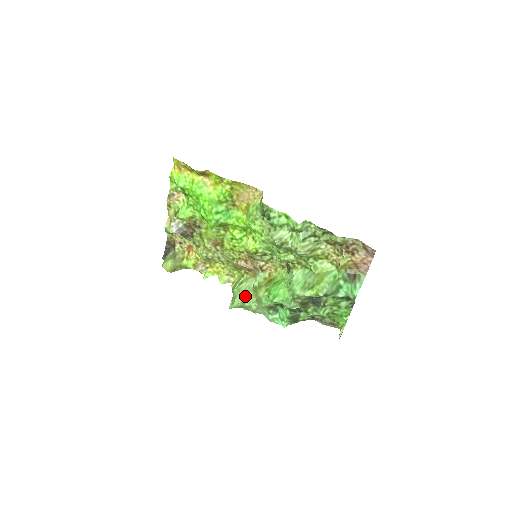
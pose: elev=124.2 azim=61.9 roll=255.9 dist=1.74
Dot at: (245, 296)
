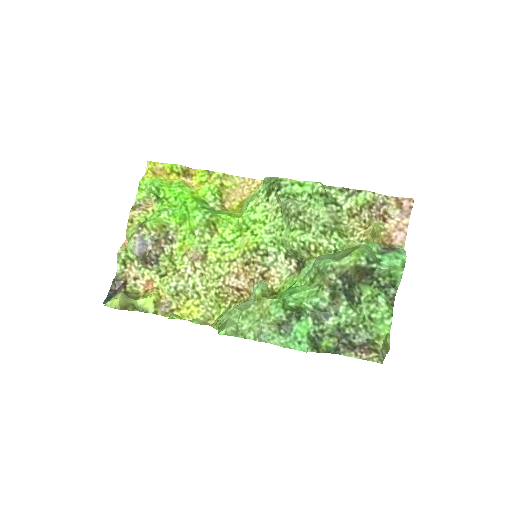
Dot at: (242, 313)
